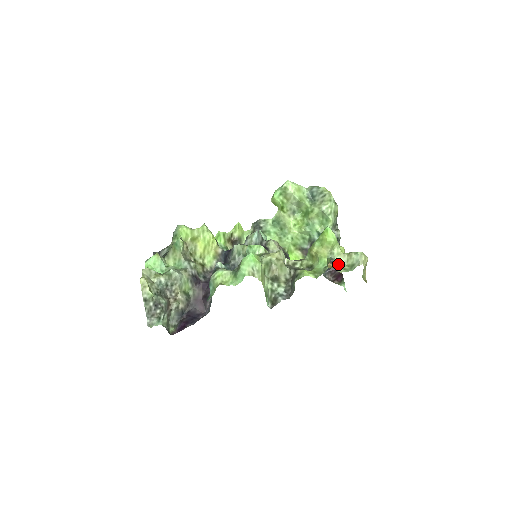
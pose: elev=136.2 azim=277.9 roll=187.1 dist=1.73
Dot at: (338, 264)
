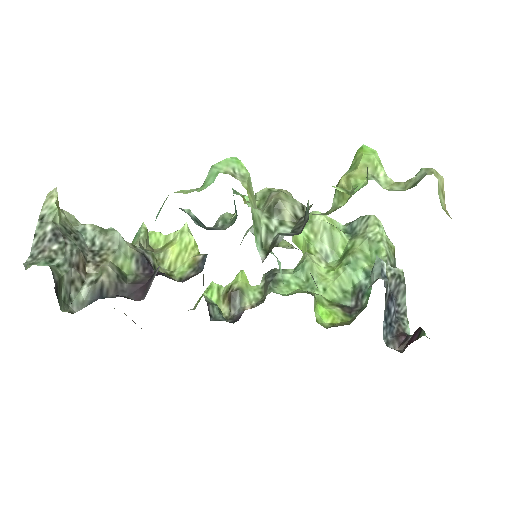
Dot at: (389, 190)
